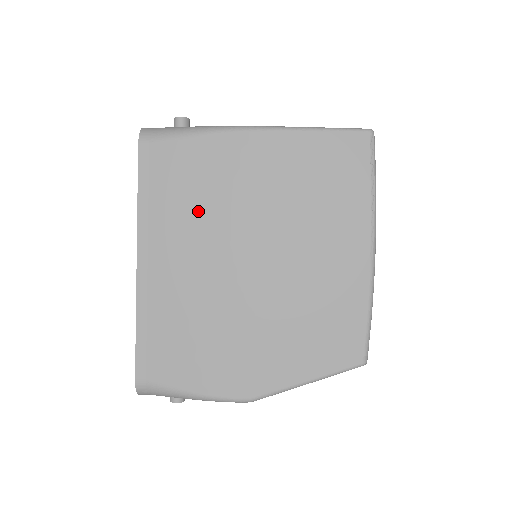
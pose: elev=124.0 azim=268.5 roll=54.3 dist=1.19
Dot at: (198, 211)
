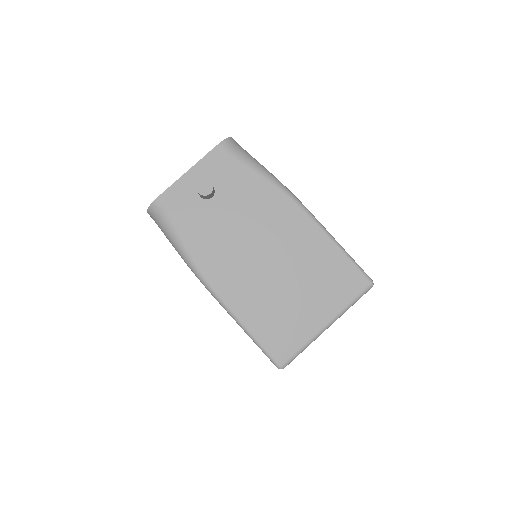
Dot at: occluded
